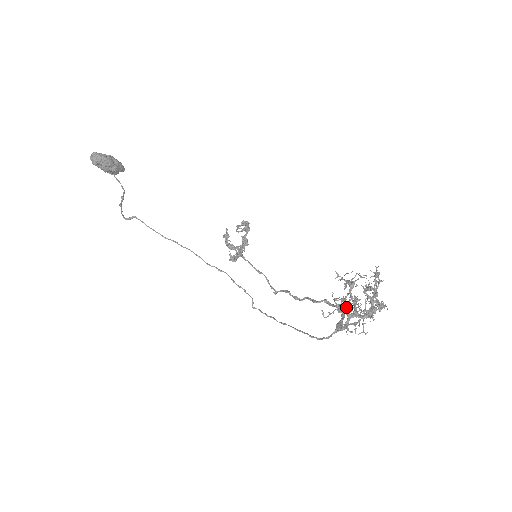
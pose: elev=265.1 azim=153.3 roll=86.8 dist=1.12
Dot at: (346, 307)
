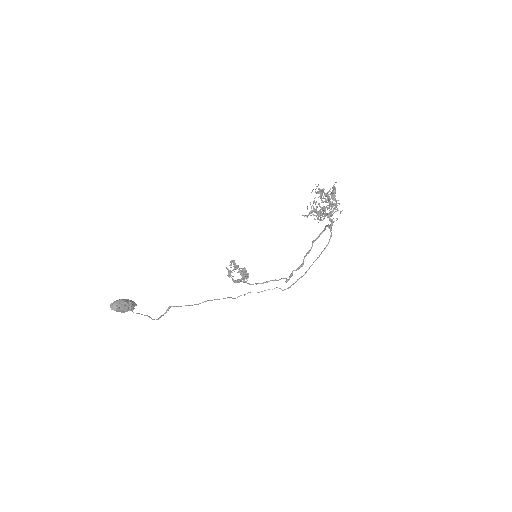
Dot at: (323, 218)
